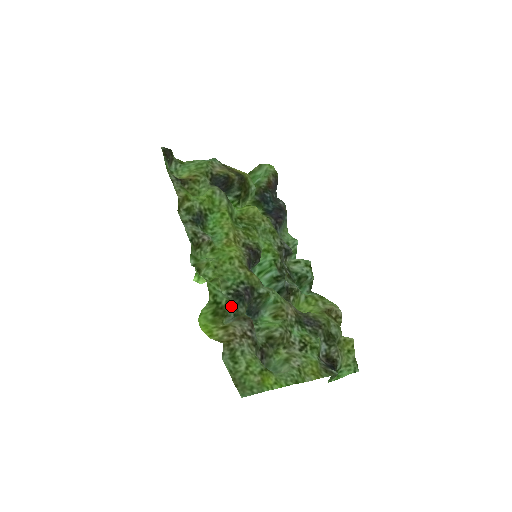
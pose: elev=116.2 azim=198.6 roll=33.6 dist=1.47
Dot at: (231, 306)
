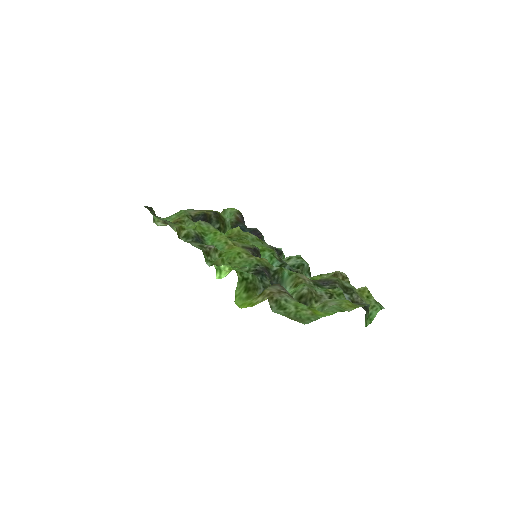
Dot at: (258, 280)
